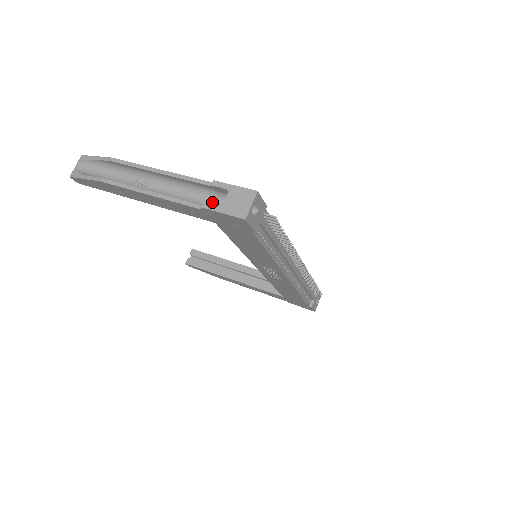
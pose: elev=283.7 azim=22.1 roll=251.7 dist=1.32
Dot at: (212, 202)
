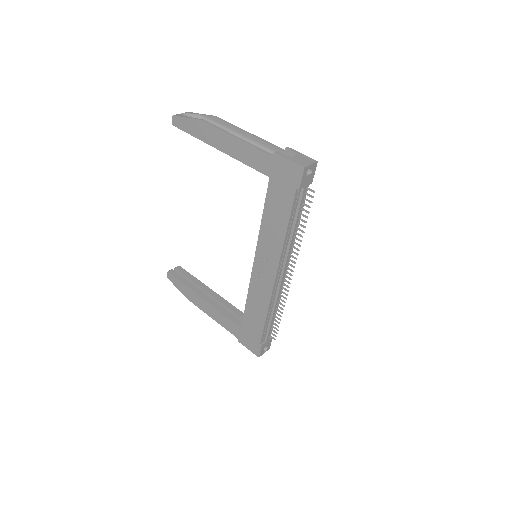
Dot at: occluded
